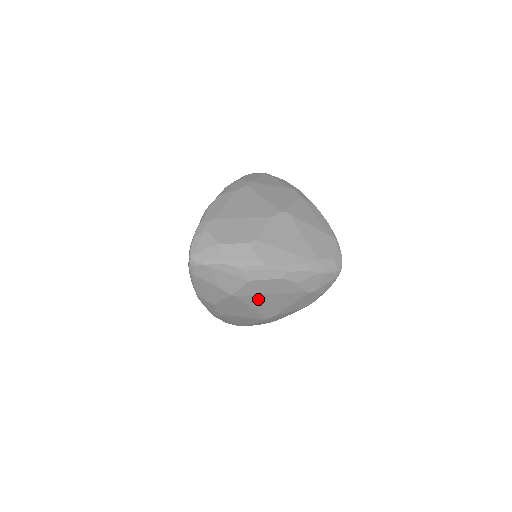
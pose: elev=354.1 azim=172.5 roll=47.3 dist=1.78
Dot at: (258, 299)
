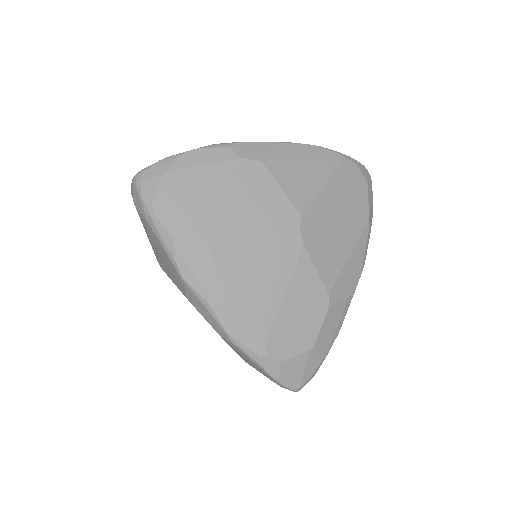
Dot at: occluded
